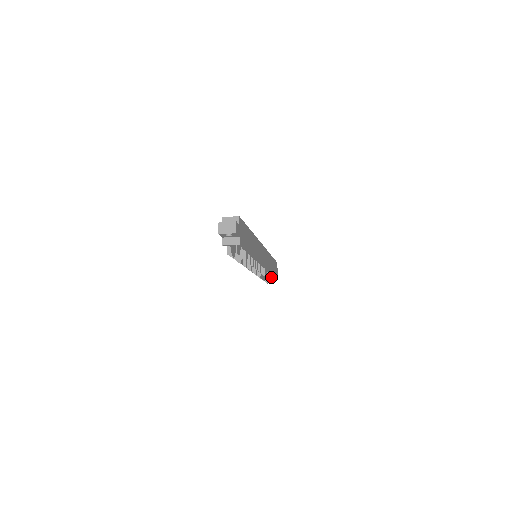
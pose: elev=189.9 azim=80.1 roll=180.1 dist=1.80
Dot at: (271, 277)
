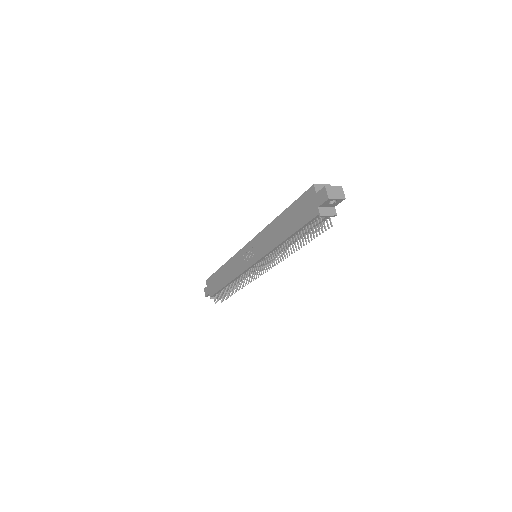
Dot at: occluded
